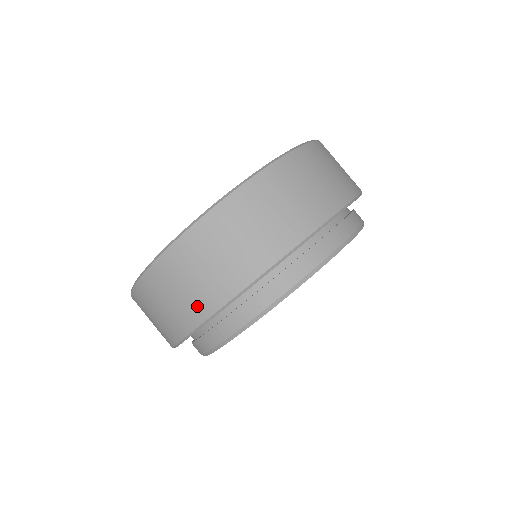
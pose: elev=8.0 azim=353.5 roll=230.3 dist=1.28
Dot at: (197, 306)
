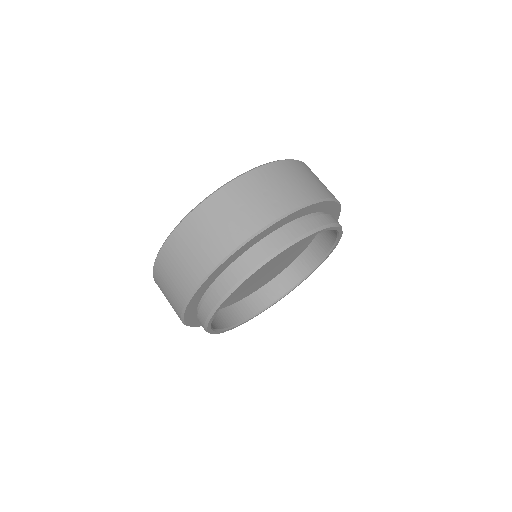
Dot at: occluded
